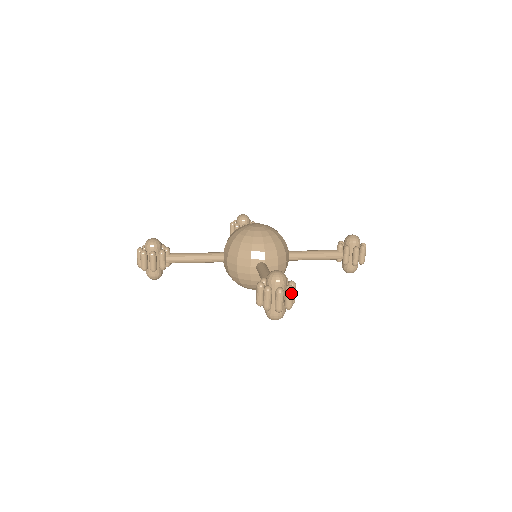
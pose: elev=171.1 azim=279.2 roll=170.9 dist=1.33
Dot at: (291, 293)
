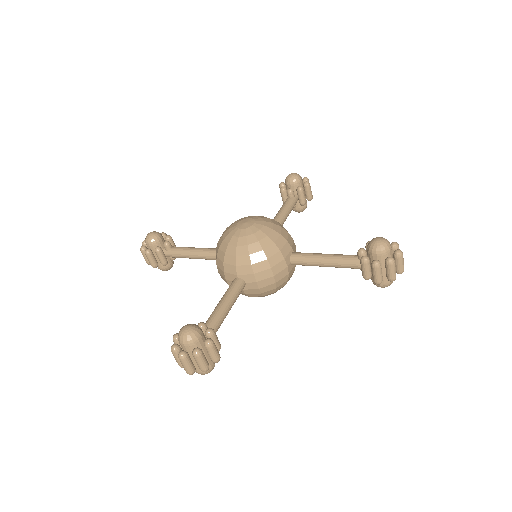
Dot at: (399, 249)
